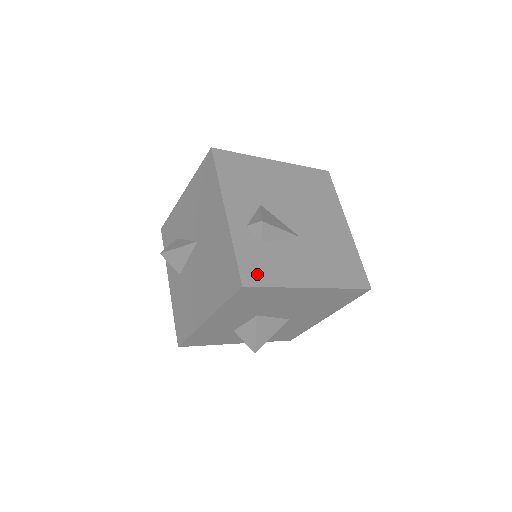
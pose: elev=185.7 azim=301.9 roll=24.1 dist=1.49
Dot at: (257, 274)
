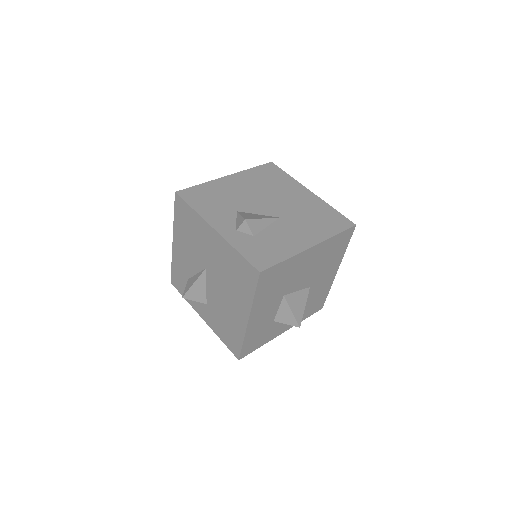
Dot at: (265, 259)
